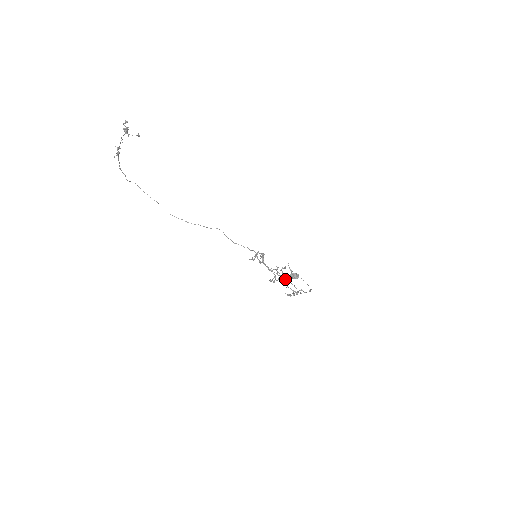
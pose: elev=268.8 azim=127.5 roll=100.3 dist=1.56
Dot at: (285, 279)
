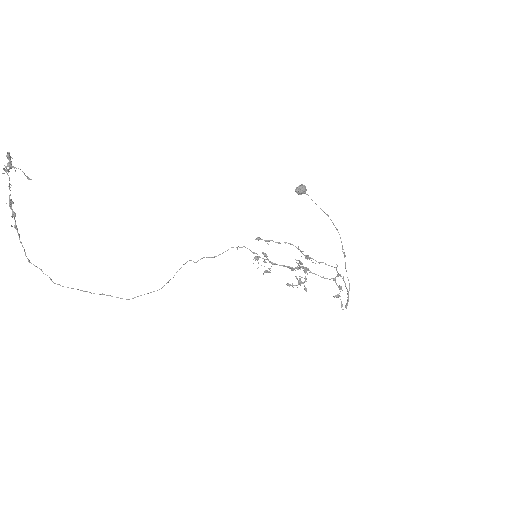
Dot at: (308, 256)
